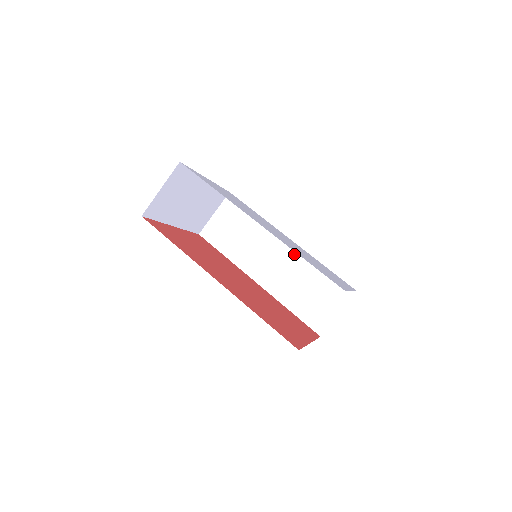
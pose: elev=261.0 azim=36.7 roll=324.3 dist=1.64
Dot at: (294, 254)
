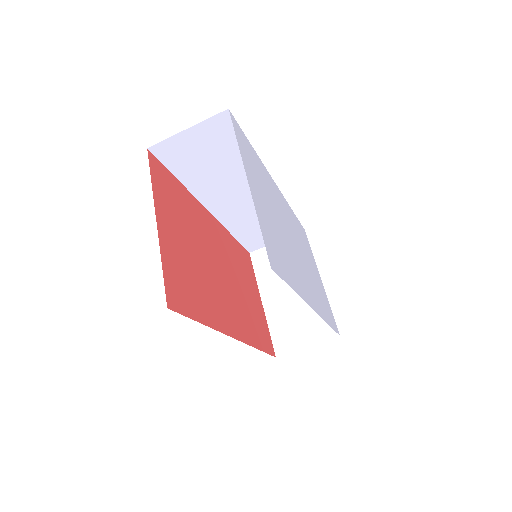
Dot at: occluded
